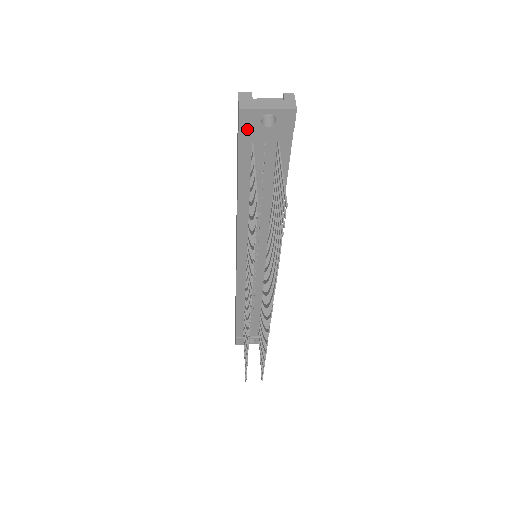
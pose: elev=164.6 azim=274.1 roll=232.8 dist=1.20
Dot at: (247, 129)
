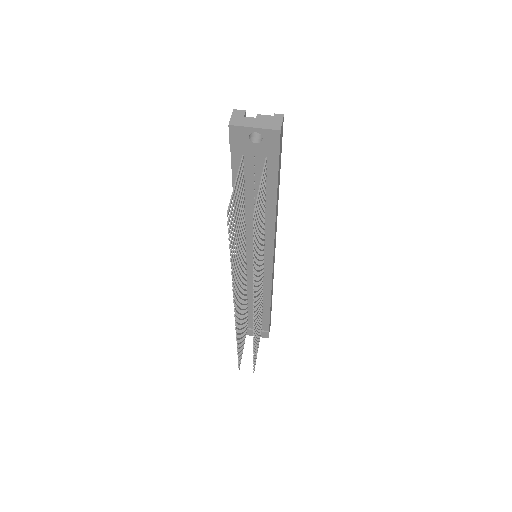
Dot at: (237, 143)
